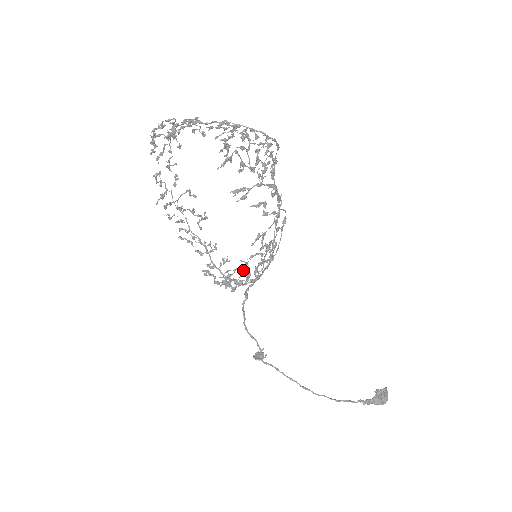
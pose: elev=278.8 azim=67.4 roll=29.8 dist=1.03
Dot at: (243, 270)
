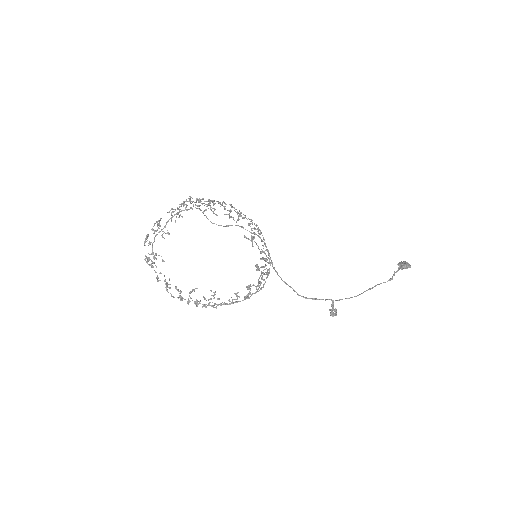
Dot at: (261, 272)
